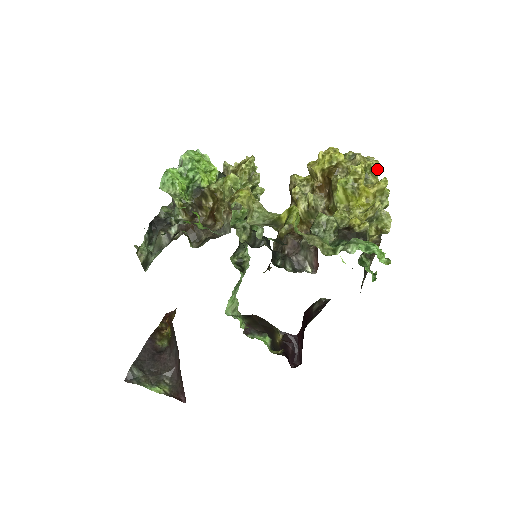
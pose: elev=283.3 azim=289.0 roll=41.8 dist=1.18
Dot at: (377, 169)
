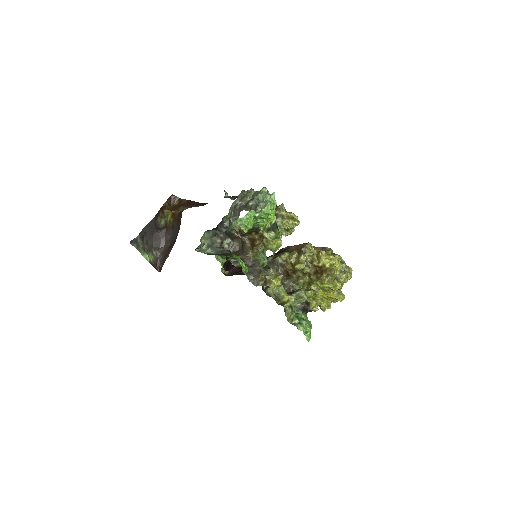
Dot at: occluded
